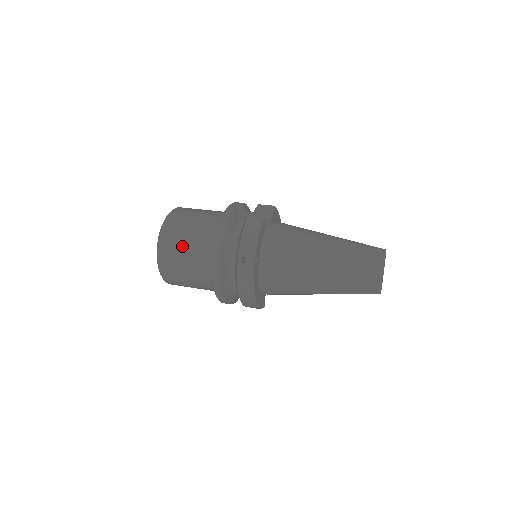
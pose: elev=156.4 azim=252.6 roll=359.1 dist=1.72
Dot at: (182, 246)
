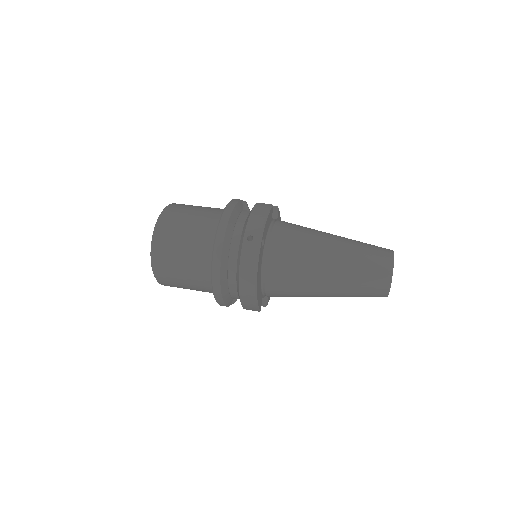
Dot at: (182, 229)
